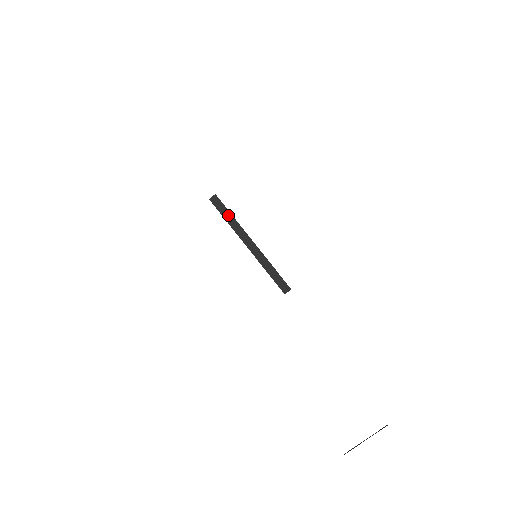
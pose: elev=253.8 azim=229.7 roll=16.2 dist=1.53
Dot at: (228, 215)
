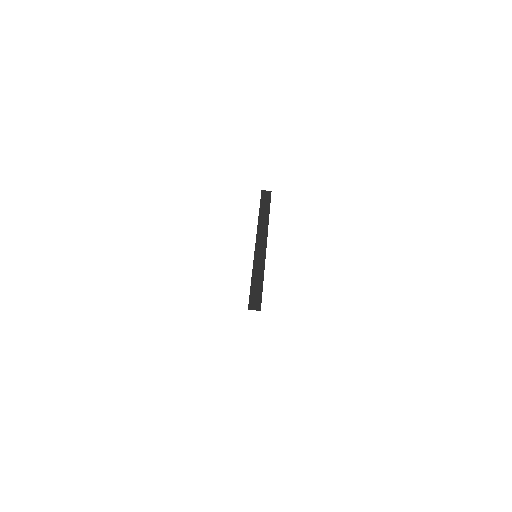
Dot at: (266, 210)
